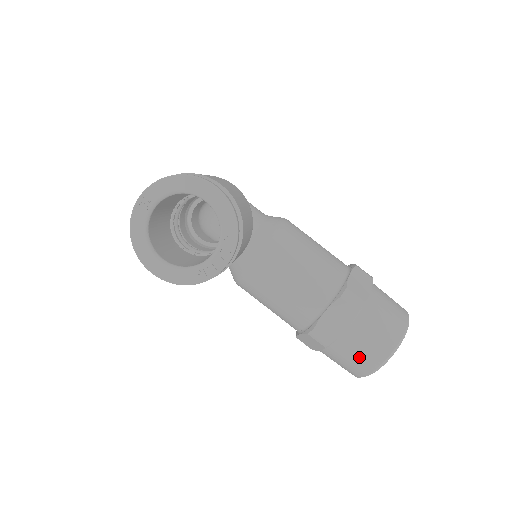
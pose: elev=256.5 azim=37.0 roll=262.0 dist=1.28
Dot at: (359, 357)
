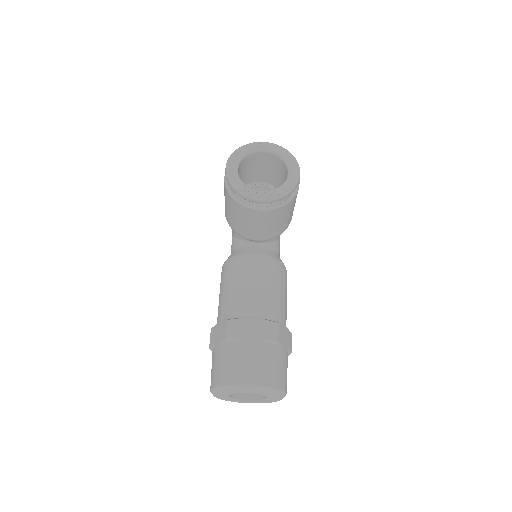
Dot at: (236, 366)
